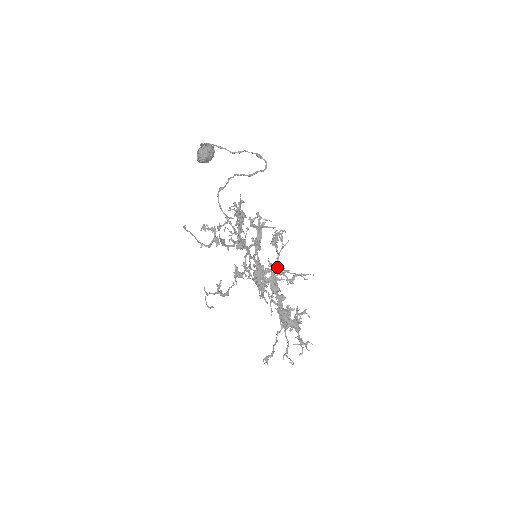
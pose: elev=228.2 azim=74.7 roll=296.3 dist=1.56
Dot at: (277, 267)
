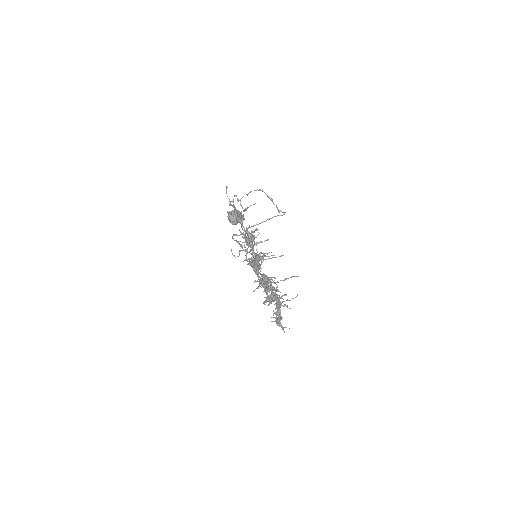
Dot at: occluded
